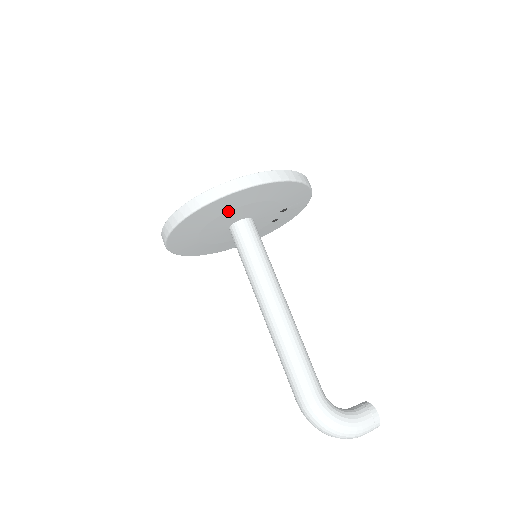
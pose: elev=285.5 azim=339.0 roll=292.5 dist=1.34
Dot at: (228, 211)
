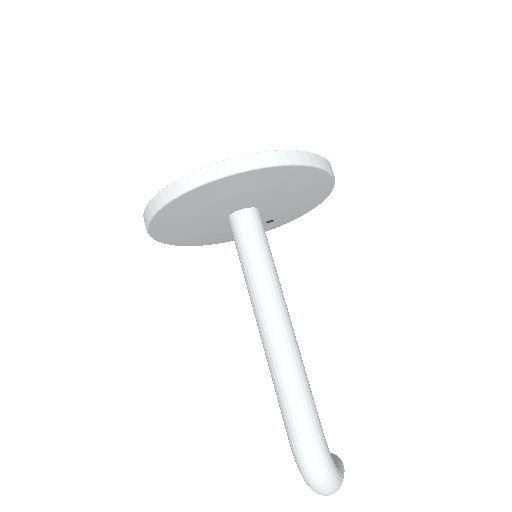
Dot at: (278, 188)
